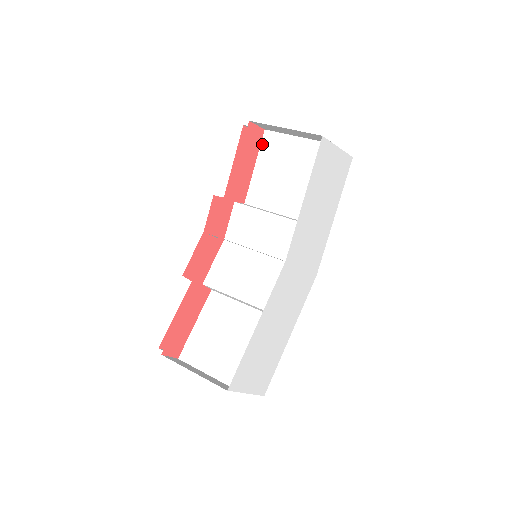
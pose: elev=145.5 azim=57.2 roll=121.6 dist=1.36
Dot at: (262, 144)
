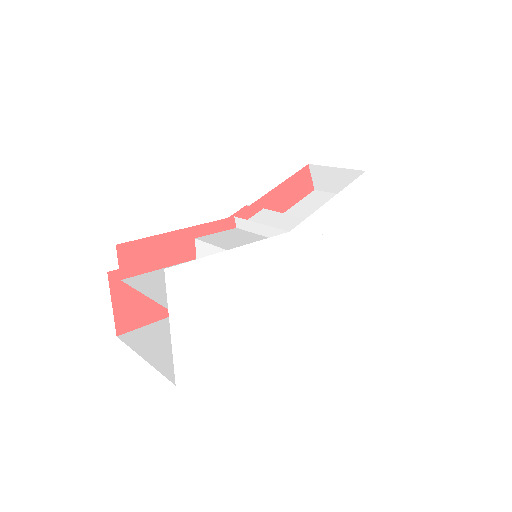
Dot at: (307, 196)
